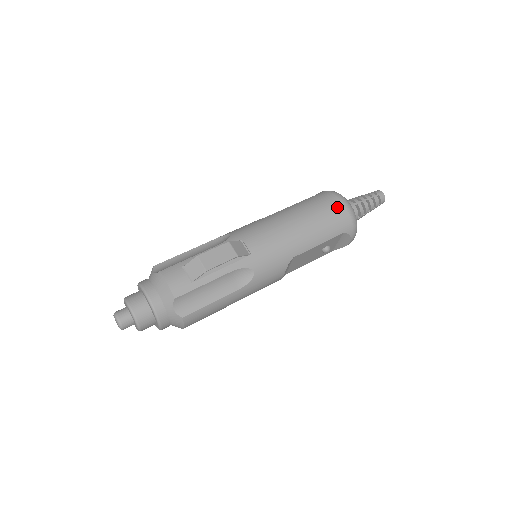
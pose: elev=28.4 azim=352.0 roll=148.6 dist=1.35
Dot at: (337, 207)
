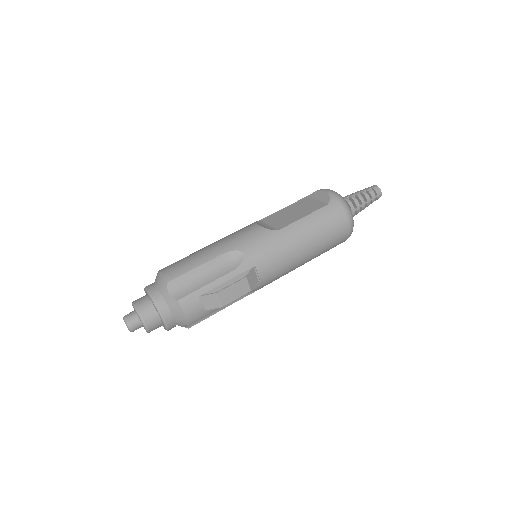
Dot at: (343, 230)
